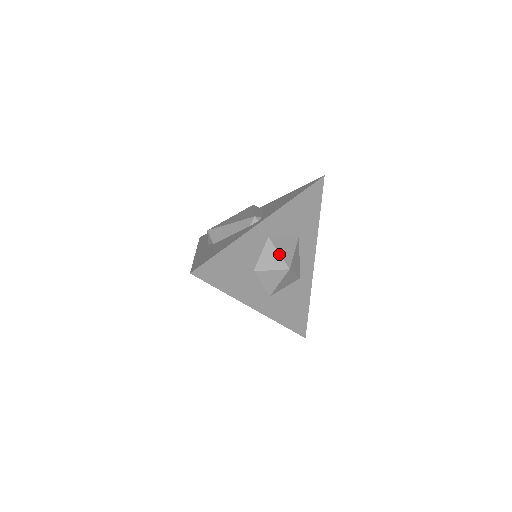
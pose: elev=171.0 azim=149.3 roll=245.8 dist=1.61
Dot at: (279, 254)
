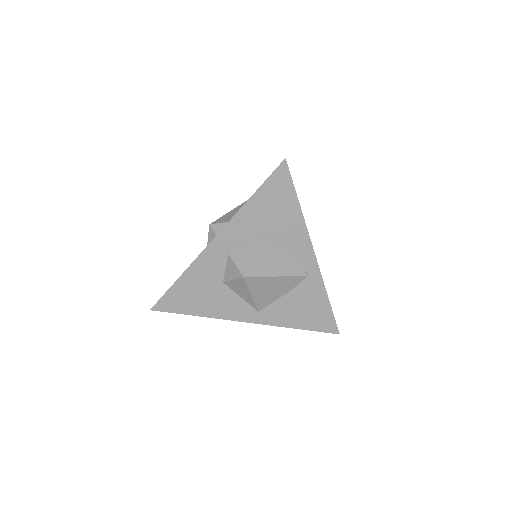
Dot at: occluded
